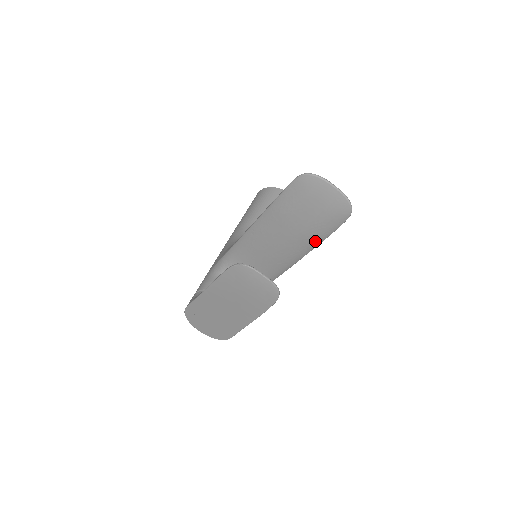
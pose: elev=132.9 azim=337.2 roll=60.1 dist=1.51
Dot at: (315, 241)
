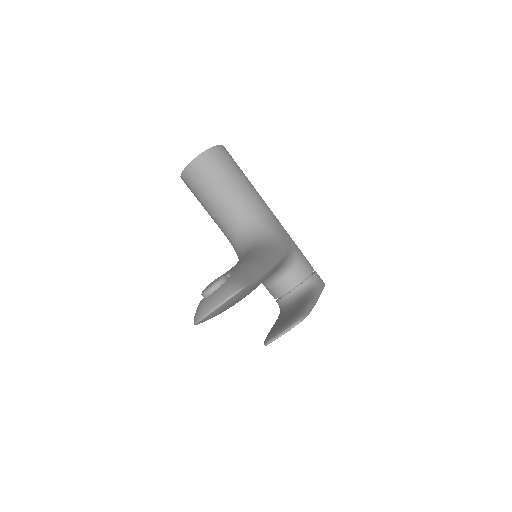
Dot at: (259, 282)
